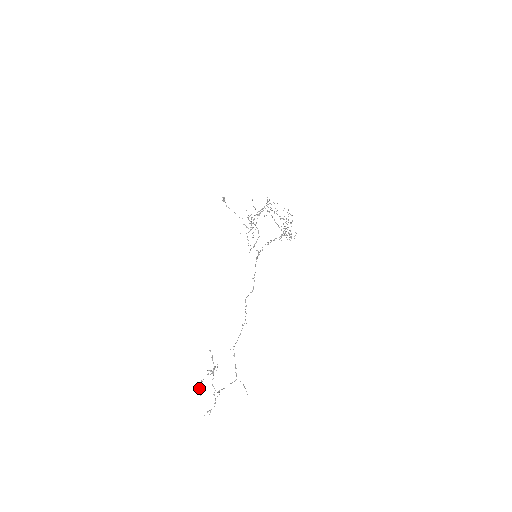
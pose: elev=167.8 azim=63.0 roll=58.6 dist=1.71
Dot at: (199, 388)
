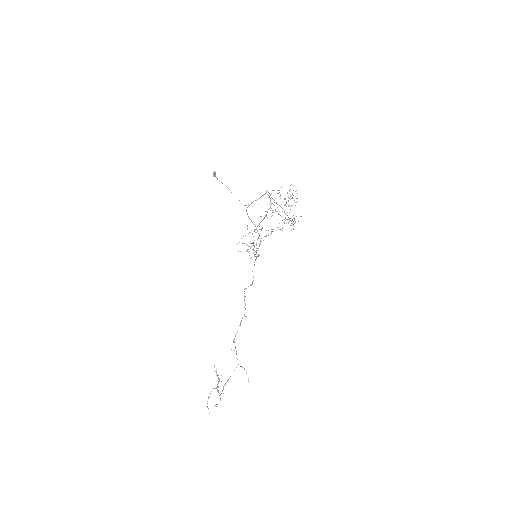
Dot at: (207, 407)
